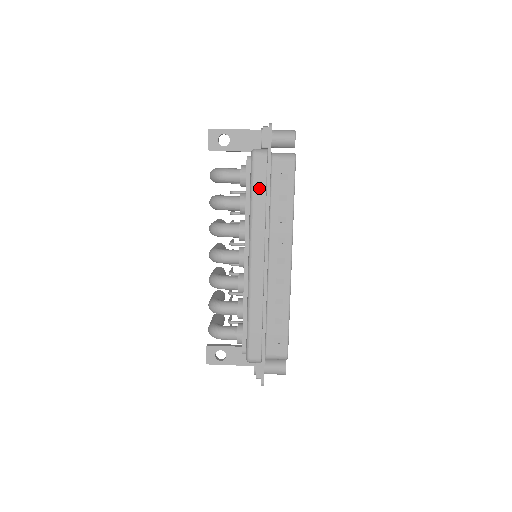
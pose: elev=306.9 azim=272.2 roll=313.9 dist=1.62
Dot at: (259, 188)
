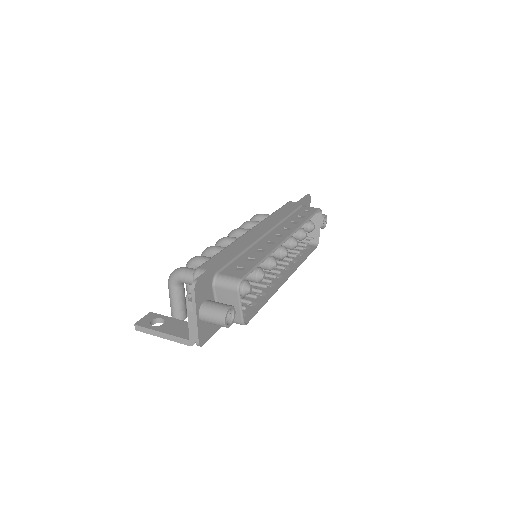
Dot at: (284, 209)
